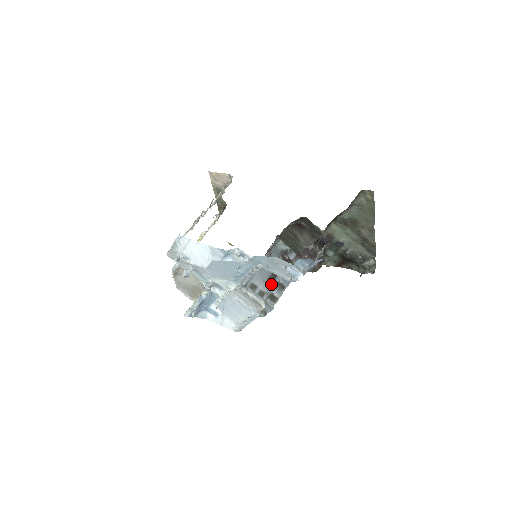
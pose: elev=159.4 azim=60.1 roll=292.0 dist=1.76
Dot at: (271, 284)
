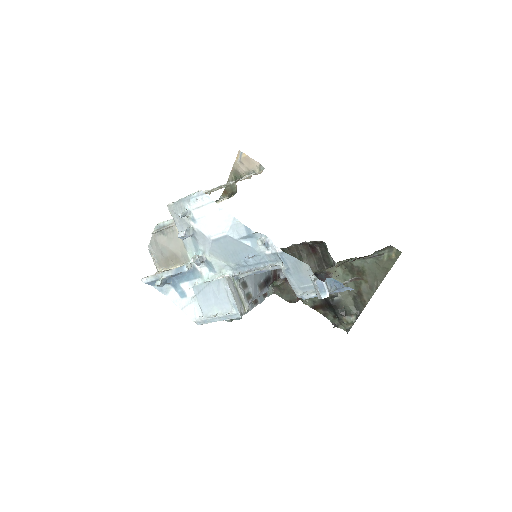
Dot at: (259, 291)
